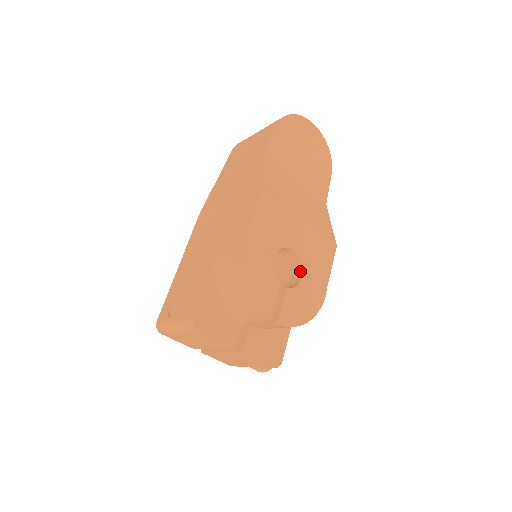
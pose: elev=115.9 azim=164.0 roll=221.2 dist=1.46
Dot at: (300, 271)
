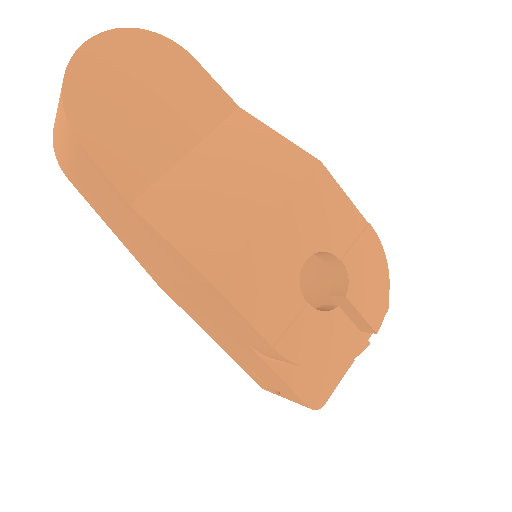
Dot at: (331, 256)
